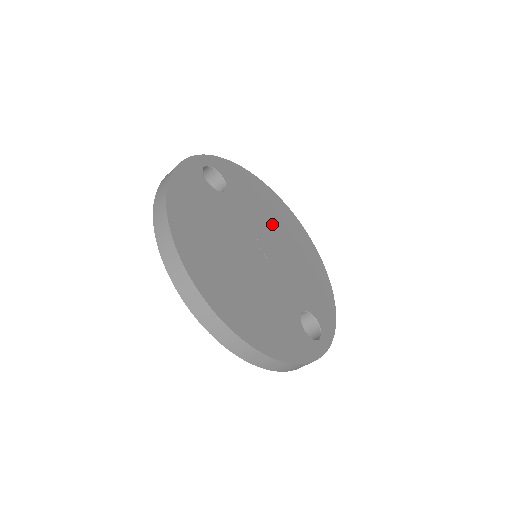
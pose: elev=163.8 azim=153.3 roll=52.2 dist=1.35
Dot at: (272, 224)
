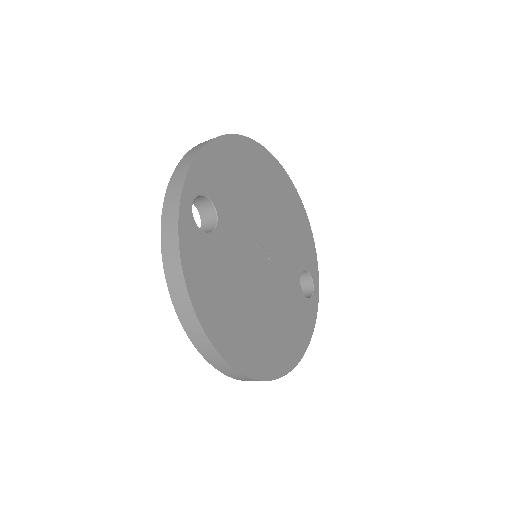
Dot at: (256, 198)
